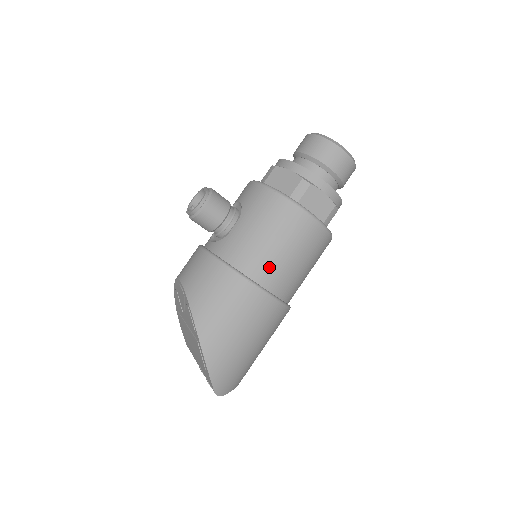
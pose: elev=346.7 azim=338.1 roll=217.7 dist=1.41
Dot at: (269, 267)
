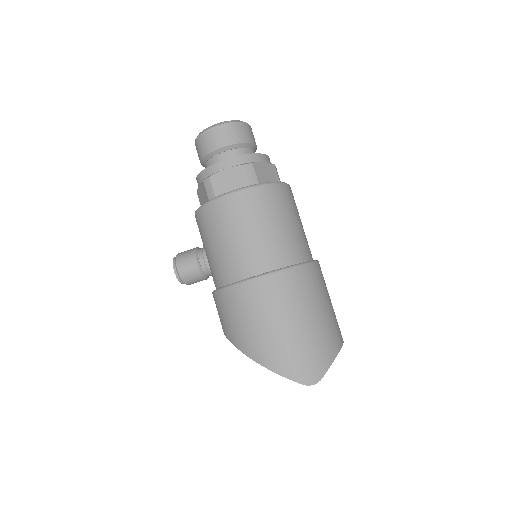
Dot at: (240, 260)
